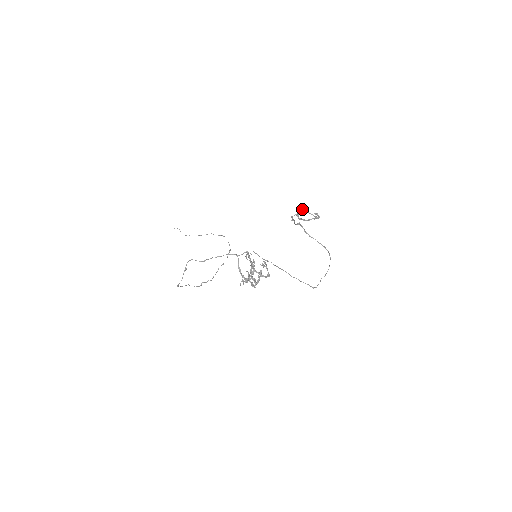
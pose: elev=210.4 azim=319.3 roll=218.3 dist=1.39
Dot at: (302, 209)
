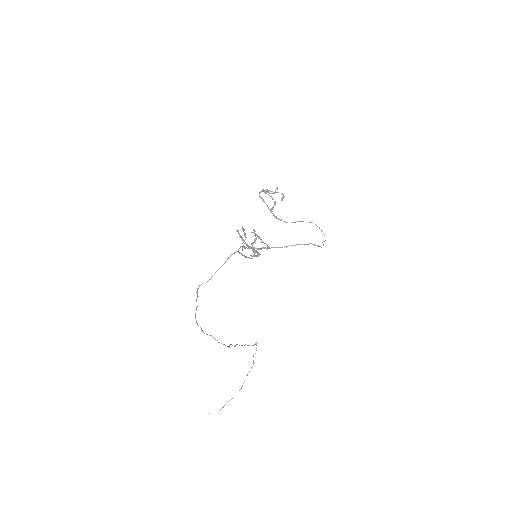
Dot at: occluded
